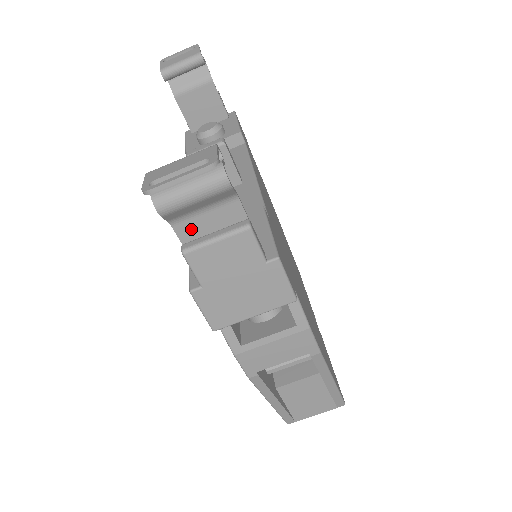
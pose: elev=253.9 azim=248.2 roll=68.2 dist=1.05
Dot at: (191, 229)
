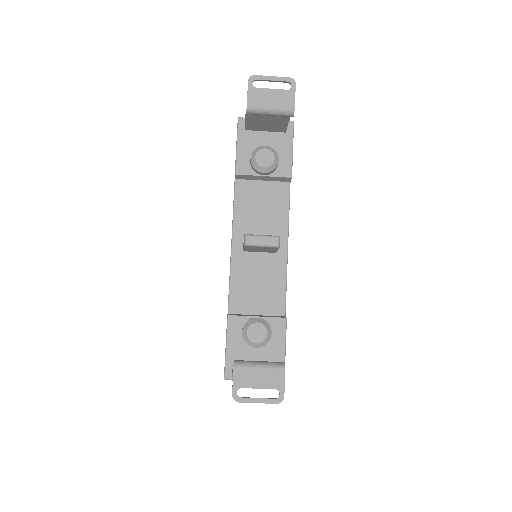
Dot at: occluded
